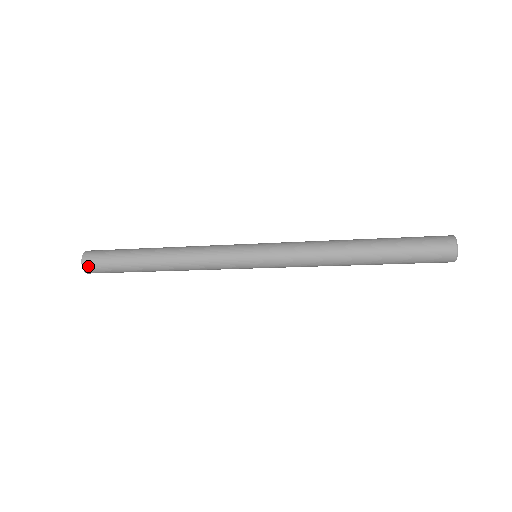
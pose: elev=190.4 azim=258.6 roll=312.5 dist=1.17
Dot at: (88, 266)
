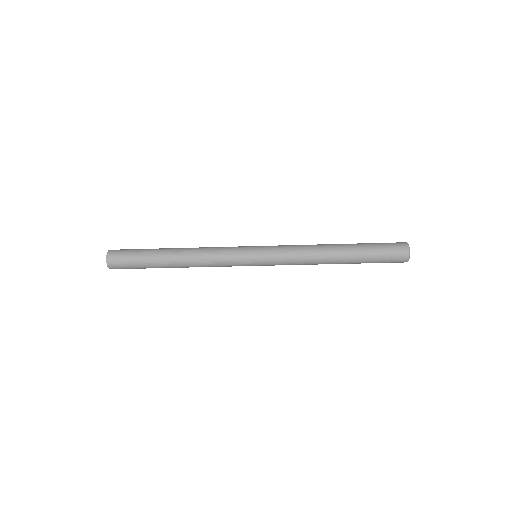
Dot at: (112, 257)
